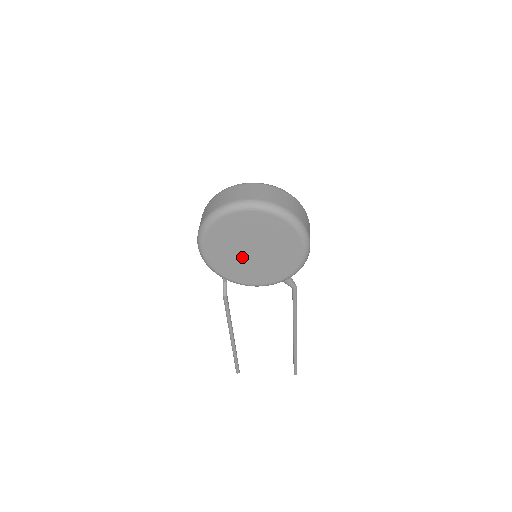
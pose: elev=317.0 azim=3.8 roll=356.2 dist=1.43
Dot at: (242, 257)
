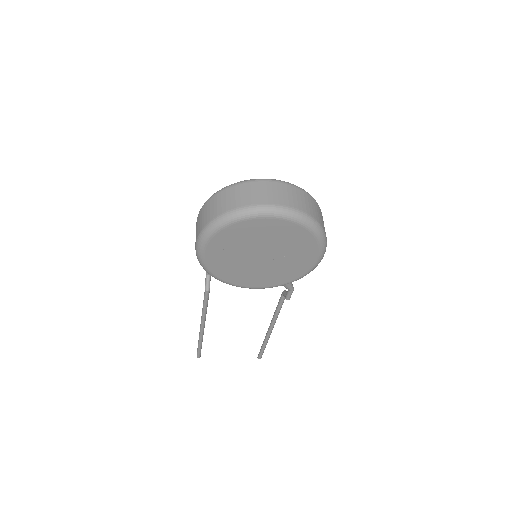
Dot at: (247, 262)
